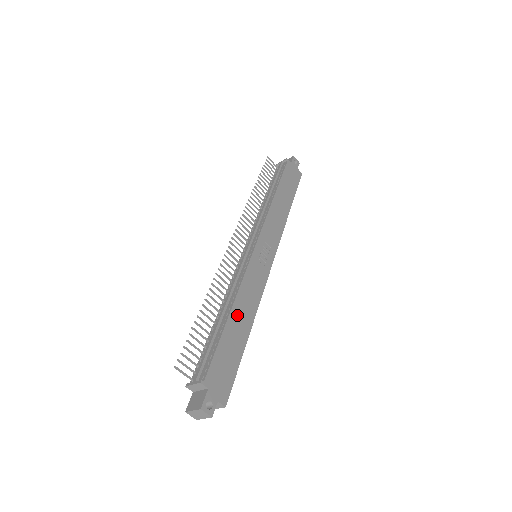
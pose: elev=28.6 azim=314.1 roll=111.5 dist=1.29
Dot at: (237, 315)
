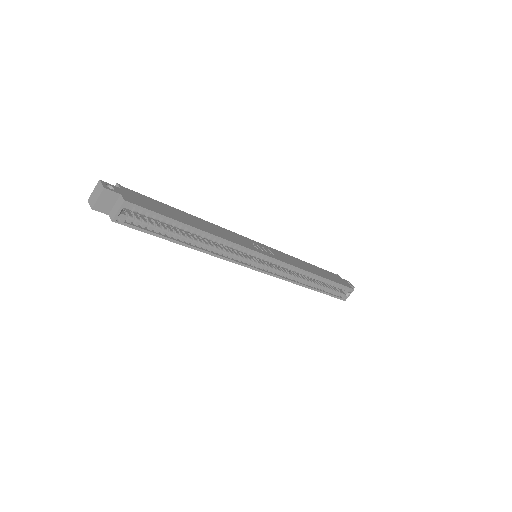
Dot at: (196, 220)
